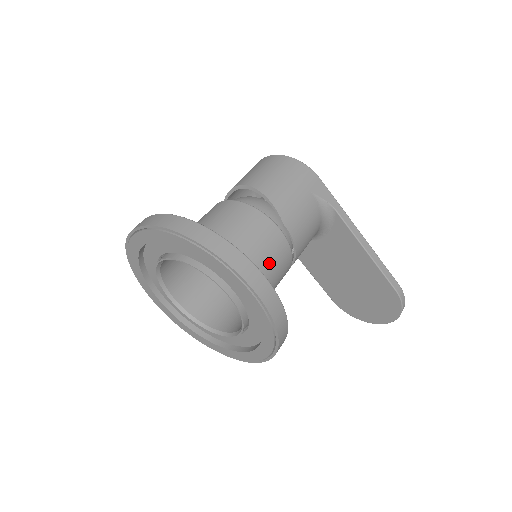
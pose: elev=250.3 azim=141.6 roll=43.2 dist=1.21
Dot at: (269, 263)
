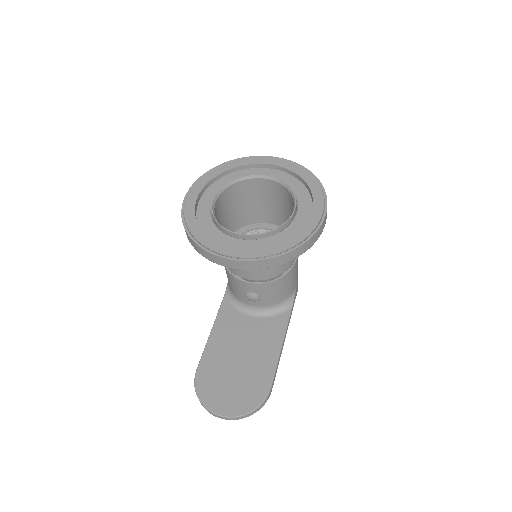
Dot at: occluded
